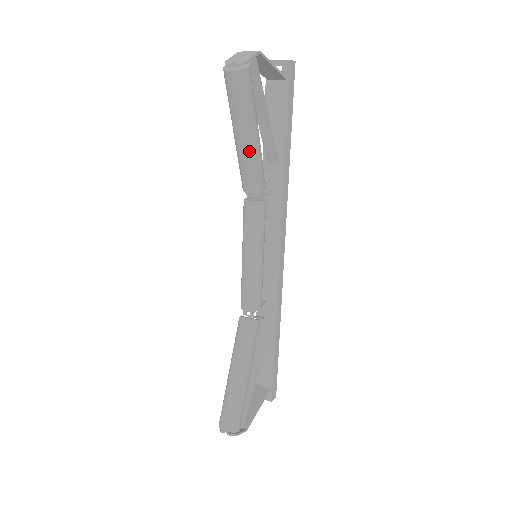
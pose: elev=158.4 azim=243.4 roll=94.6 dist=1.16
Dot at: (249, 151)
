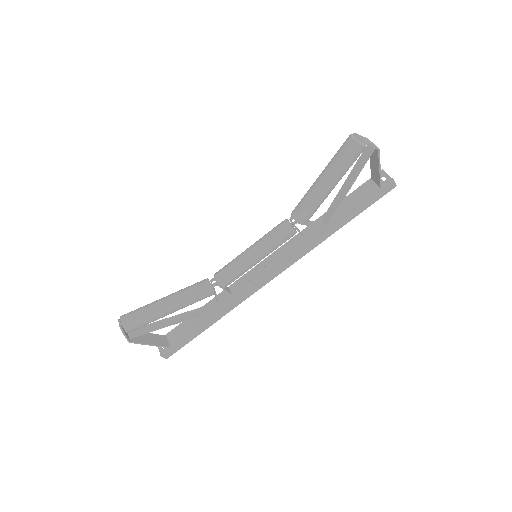
Dot at: (317, 191)
